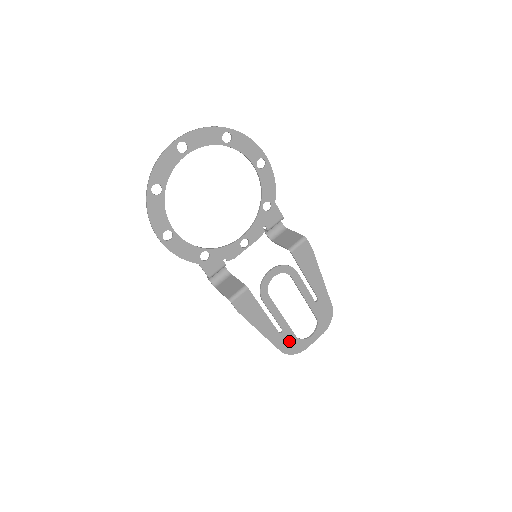
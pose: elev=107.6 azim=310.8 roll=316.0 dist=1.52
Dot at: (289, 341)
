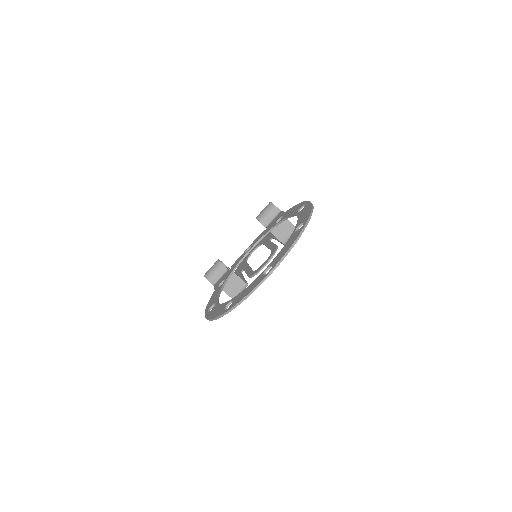
Dot at: occluded
